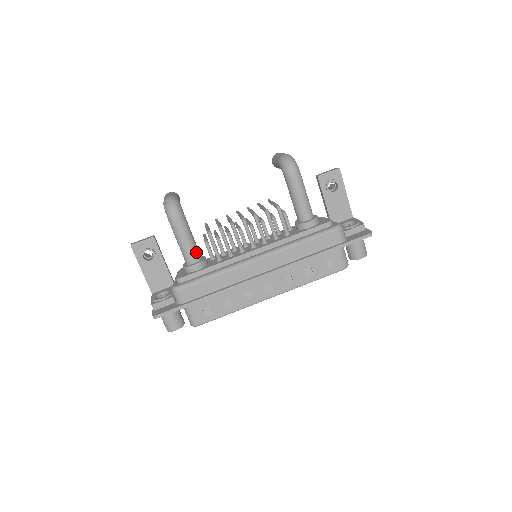
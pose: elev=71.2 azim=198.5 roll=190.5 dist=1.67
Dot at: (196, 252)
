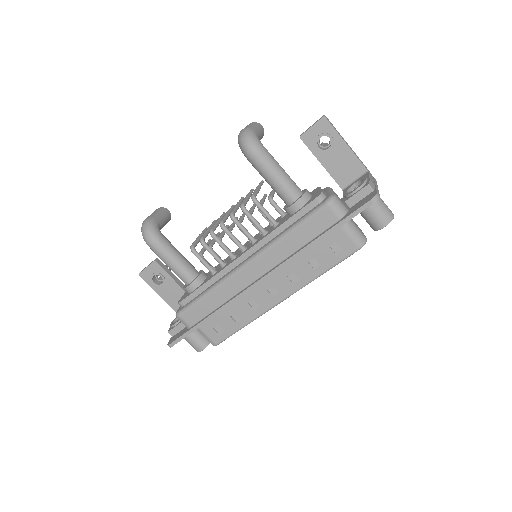
Dot at: (188, 271)
